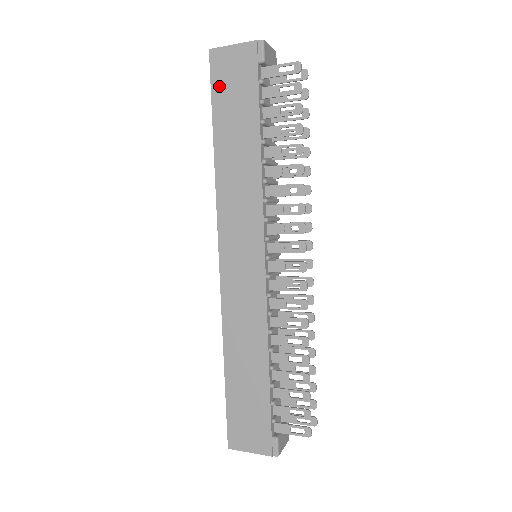
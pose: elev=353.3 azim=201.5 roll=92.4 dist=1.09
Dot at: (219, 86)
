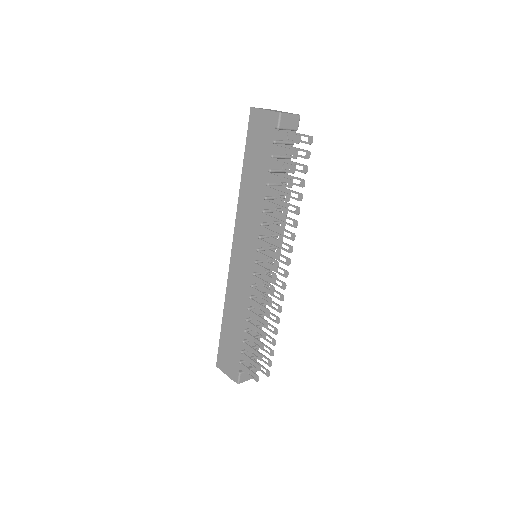
Dot at: (251, 136)
